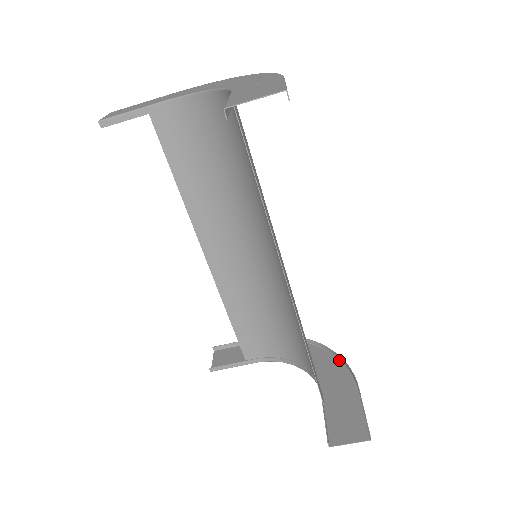
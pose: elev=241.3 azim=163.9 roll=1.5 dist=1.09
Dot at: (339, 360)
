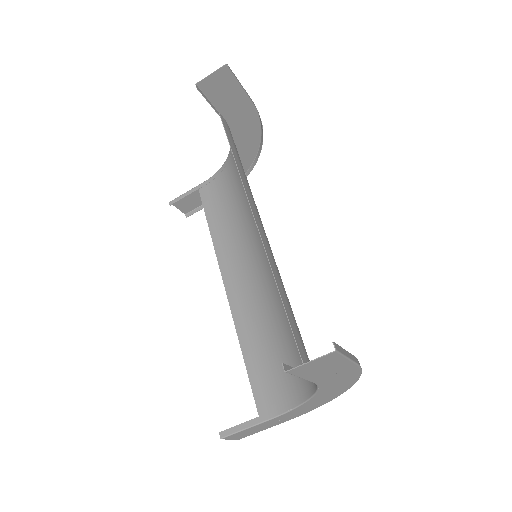
Dot at: (357, 379)
